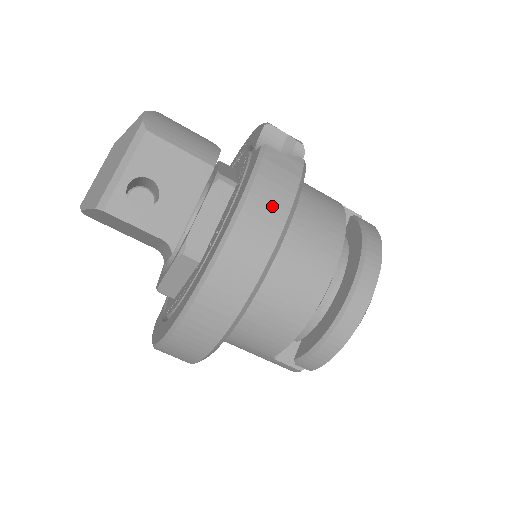
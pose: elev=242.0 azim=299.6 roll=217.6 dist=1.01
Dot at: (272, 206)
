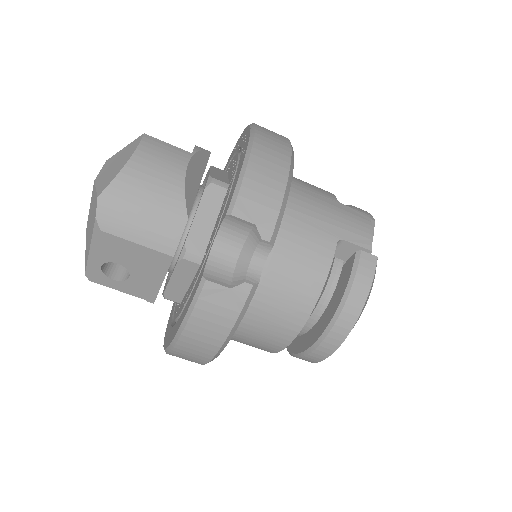
Dot at: (206, 338)
